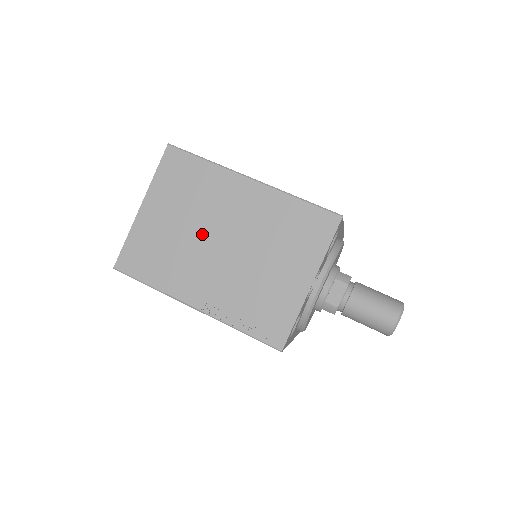
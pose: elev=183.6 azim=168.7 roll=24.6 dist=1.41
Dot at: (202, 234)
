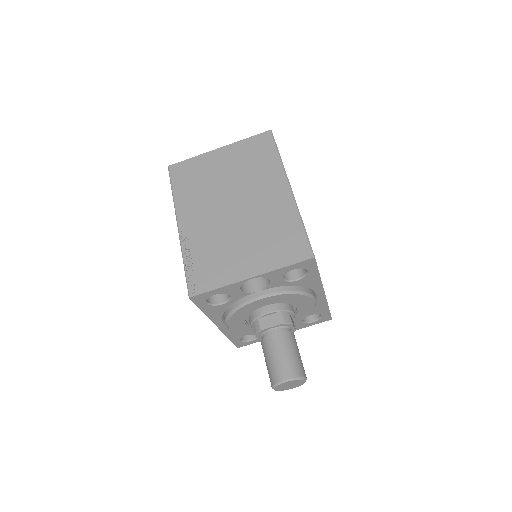
Dot at: (230, 192)
